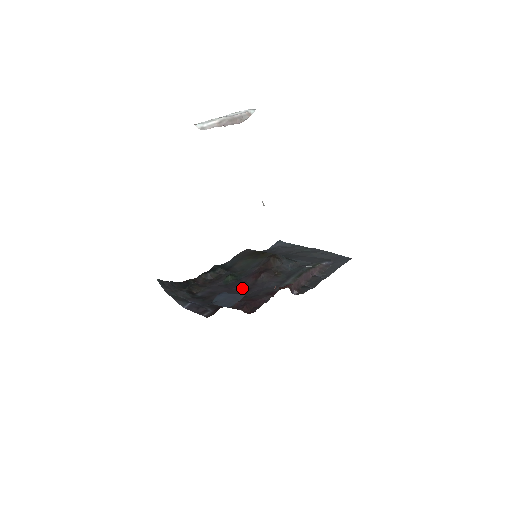
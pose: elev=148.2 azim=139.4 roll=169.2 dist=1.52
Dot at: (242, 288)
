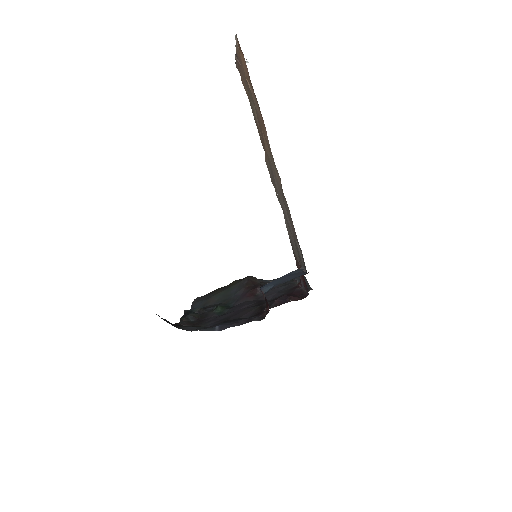
Dot at: (251, 303)
